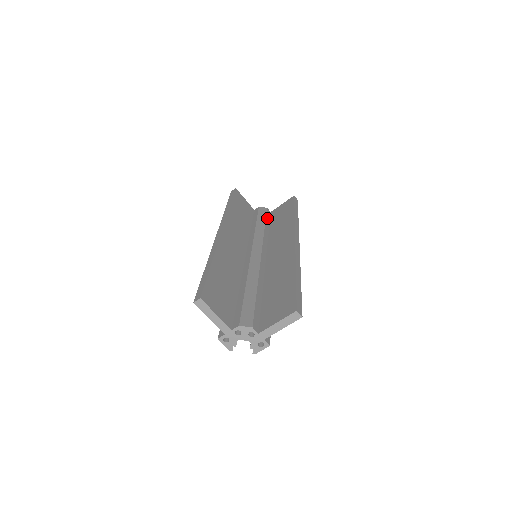
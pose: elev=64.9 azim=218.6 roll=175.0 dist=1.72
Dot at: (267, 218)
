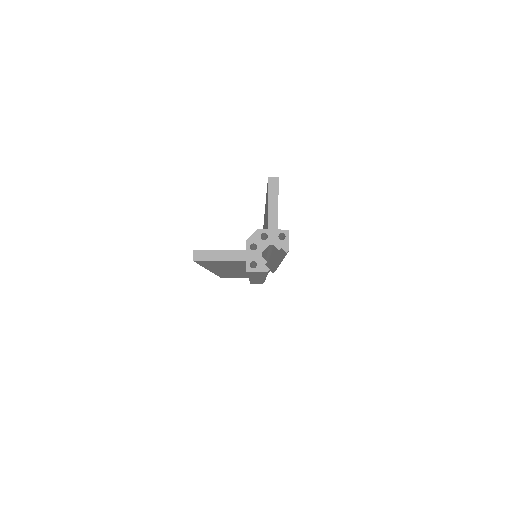
Dot at: occluded
